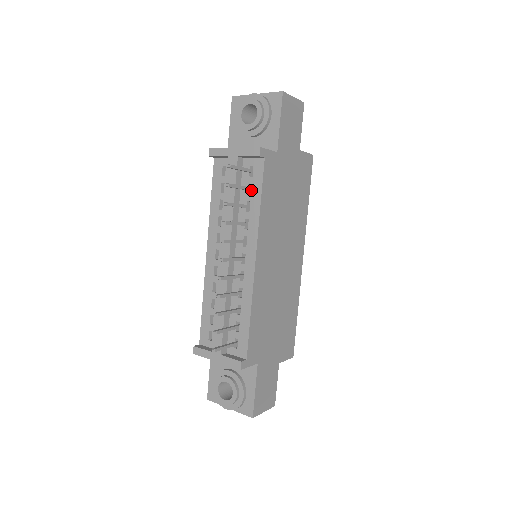
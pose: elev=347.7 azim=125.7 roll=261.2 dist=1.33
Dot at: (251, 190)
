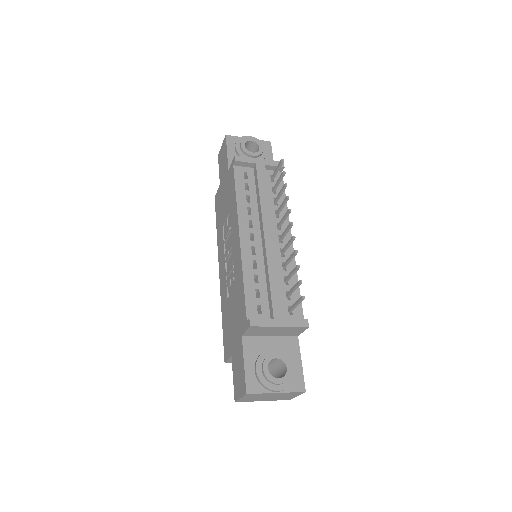
Dot at: (276, 191)
